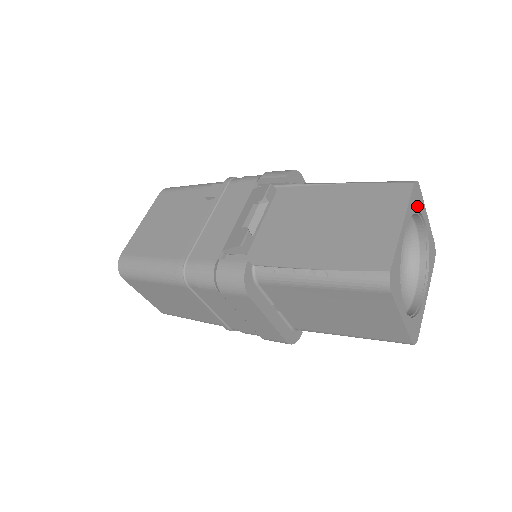
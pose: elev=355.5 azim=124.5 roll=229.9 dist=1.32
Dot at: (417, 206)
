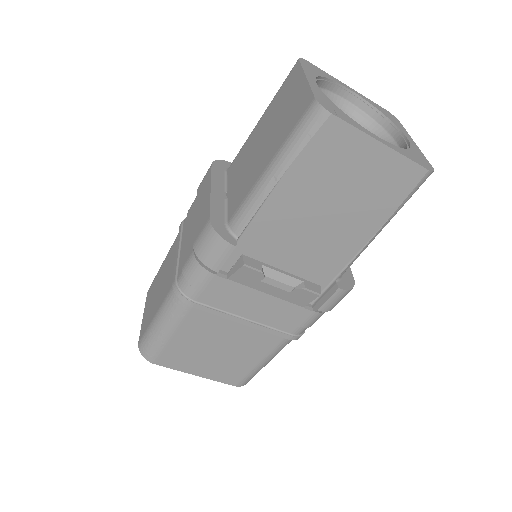
Dot at: (388, 117)
